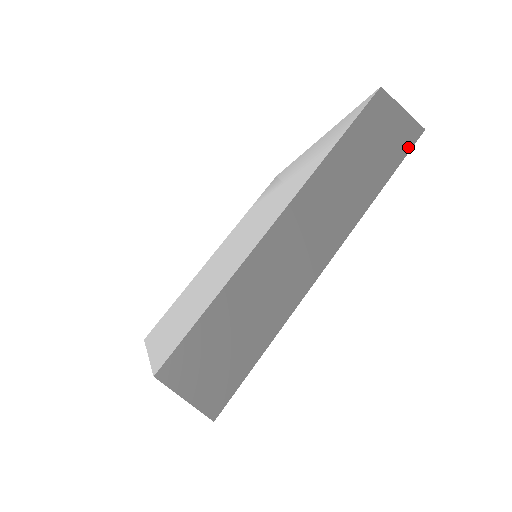
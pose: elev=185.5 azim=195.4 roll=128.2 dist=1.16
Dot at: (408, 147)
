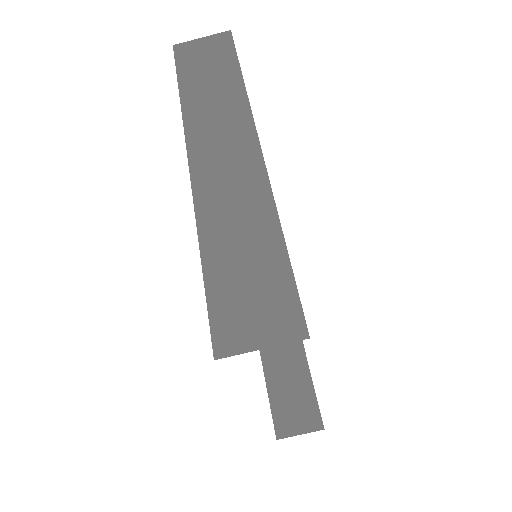
Dot at: (231, 47)
